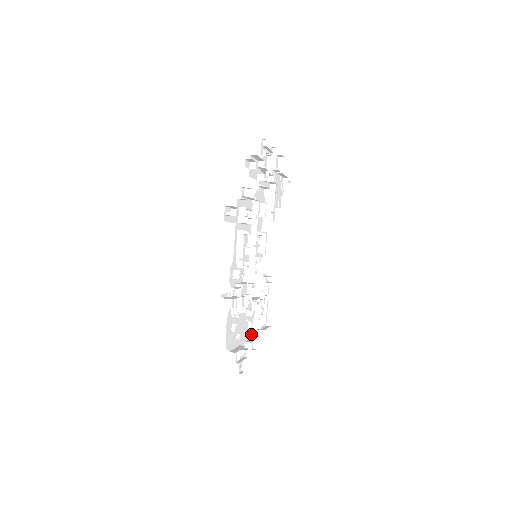
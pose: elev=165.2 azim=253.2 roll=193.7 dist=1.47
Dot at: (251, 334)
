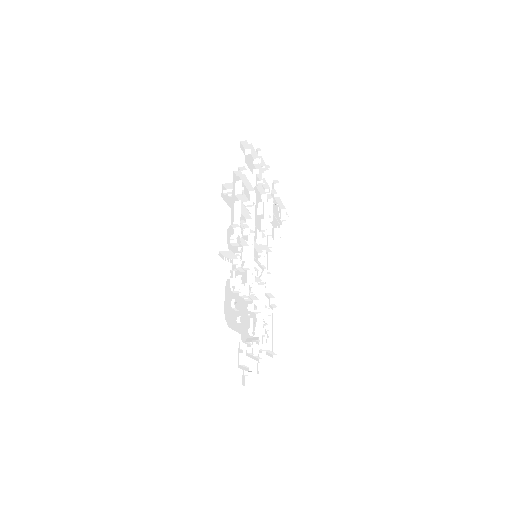
Dot at: (254, 334)
